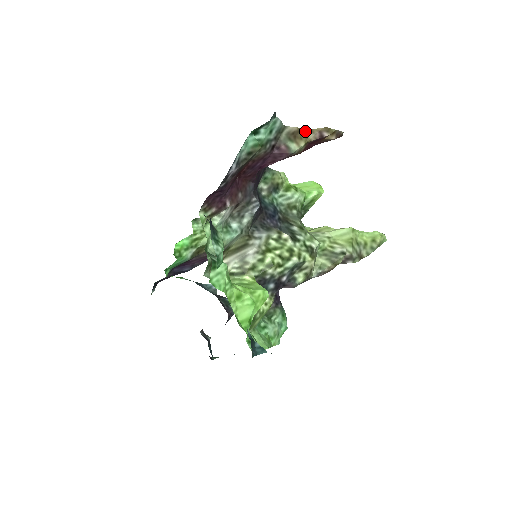
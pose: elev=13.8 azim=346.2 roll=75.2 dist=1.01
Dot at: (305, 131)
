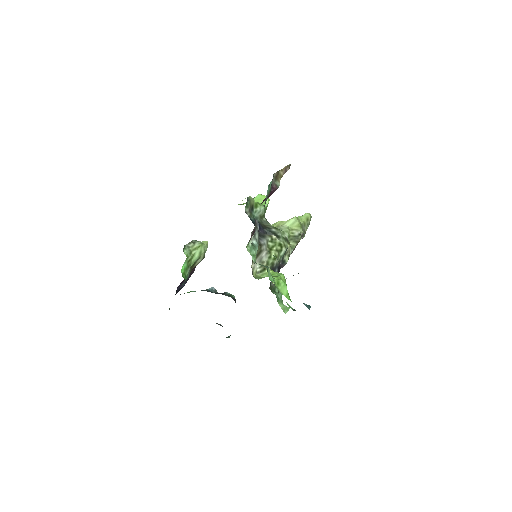
Dot at: (279, 172)
